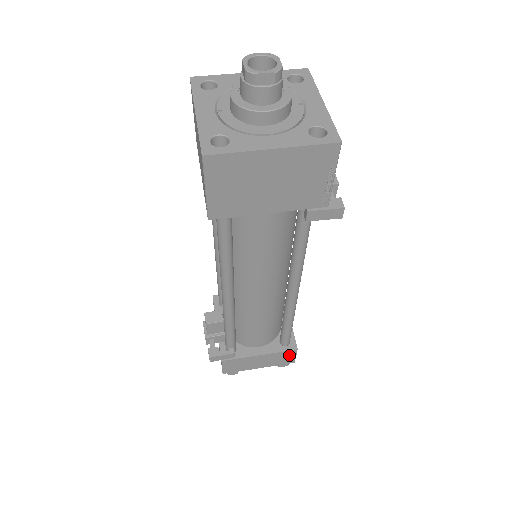
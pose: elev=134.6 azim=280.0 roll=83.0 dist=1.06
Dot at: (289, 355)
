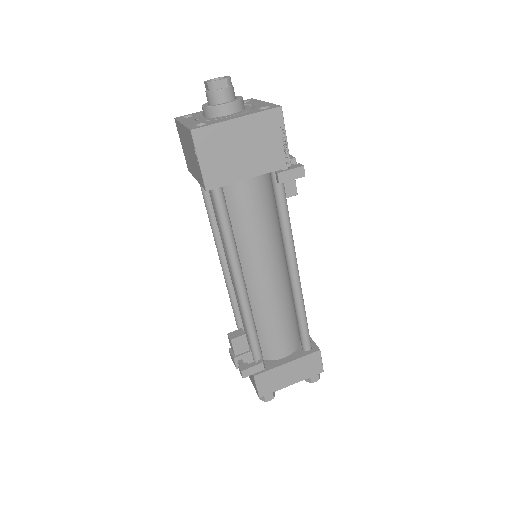
Dot at: (315, 360)
